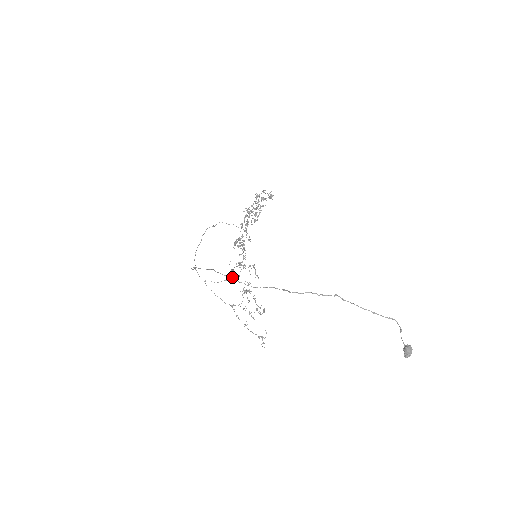
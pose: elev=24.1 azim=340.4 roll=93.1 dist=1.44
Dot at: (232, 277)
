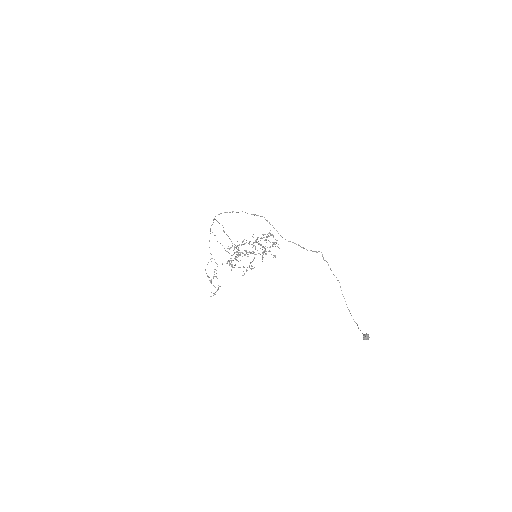
Dot at: occluded
